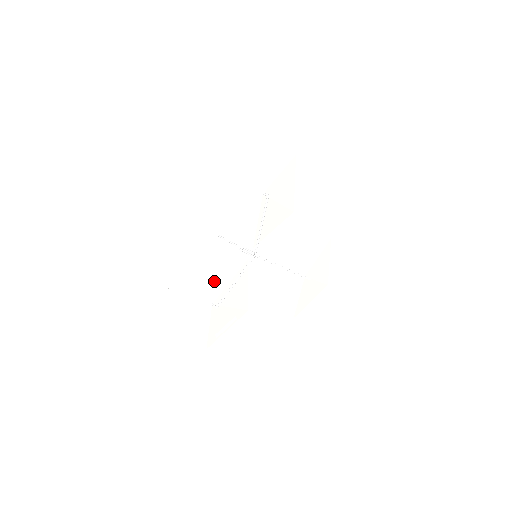
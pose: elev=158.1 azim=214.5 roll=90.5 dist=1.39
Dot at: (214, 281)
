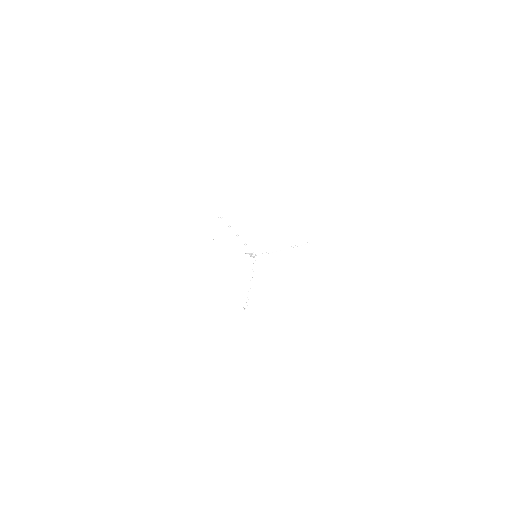
Dot at: (235, 294)
